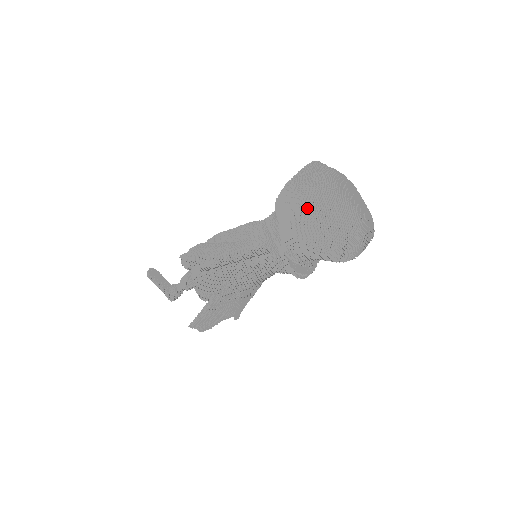
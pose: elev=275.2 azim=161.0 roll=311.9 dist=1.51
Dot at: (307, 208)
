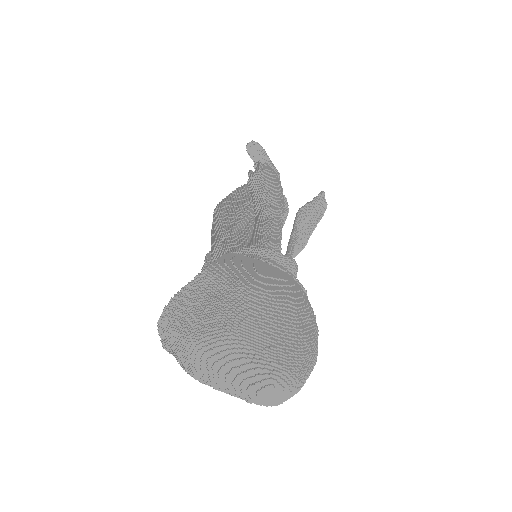
Dot at: occluded
